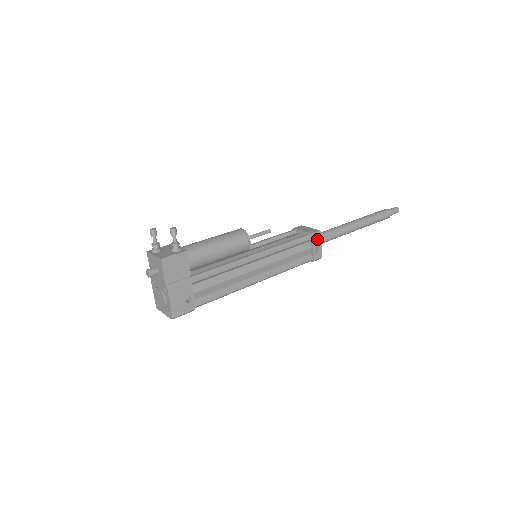
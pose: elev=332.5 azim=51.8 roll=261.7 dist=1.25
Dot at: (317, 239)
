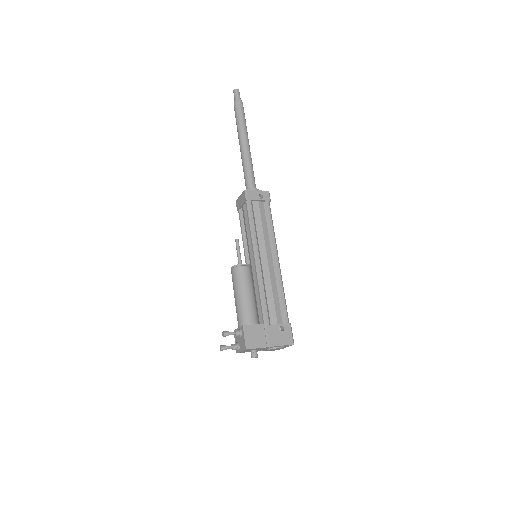
Dot at: (252, 195)
